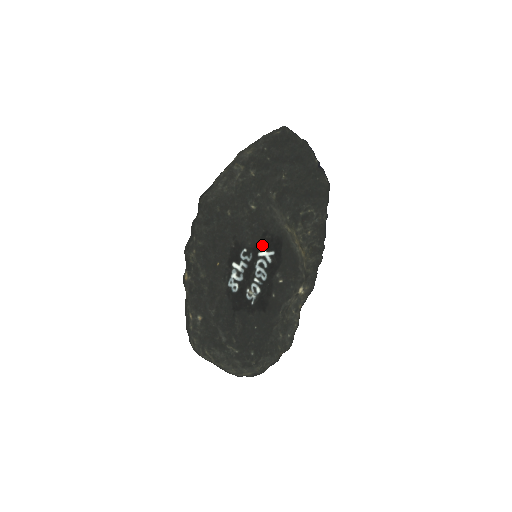
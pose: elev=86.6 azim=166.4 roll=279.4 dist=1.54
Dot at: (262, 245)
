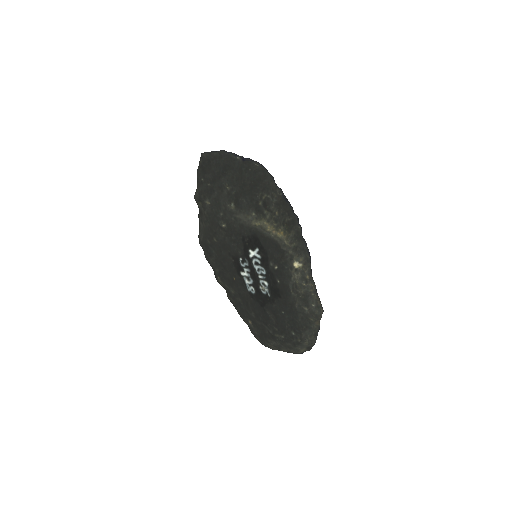
Dot at: (247, 248)
